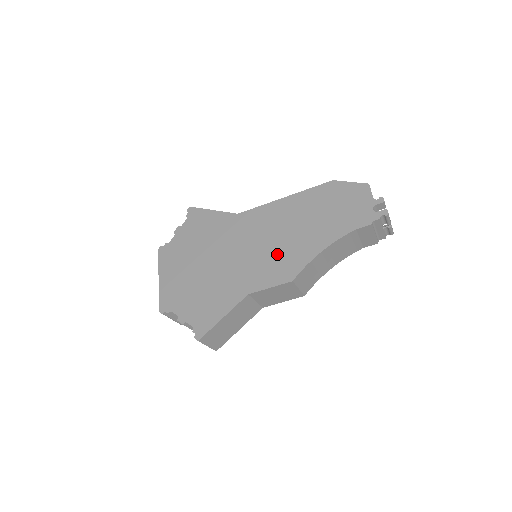
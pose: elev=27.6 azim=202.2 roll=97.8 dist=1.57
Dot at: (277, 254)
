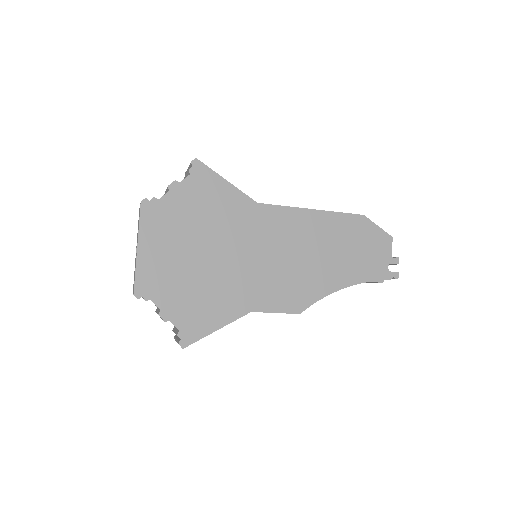
Dot at: (291, 276)
